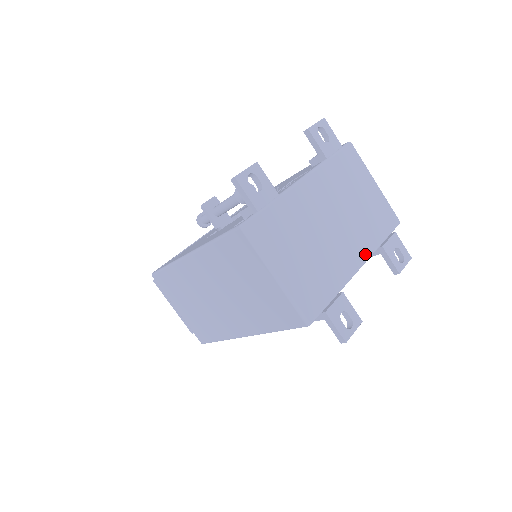
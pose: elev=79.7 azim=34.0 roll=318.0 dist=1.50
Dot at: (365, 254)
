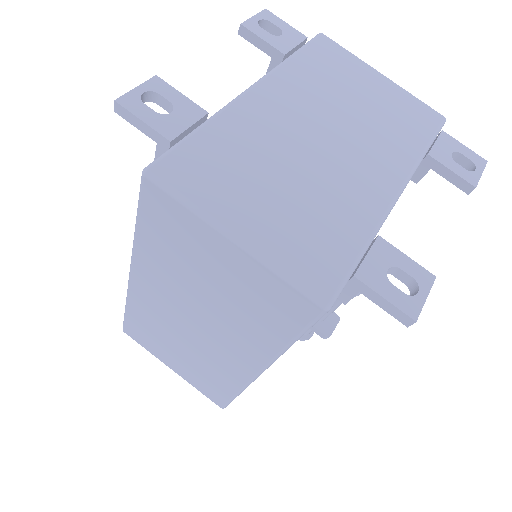
Dot at: (401, 172)
